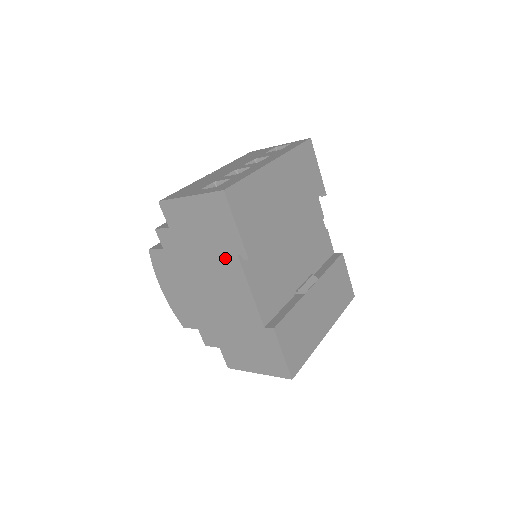
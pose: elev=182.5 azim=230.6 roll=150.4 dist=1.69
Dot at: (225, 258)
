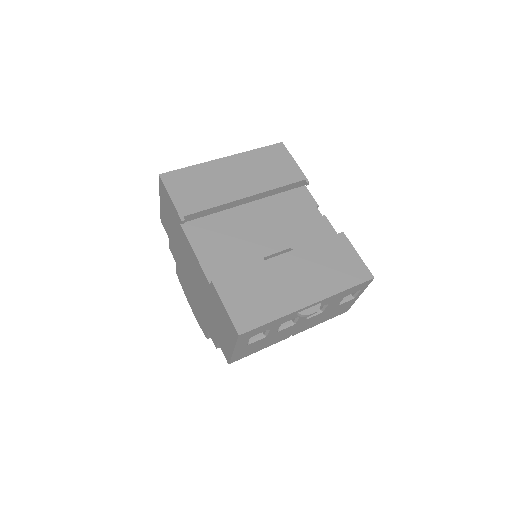
Dot at: (180, 234)
